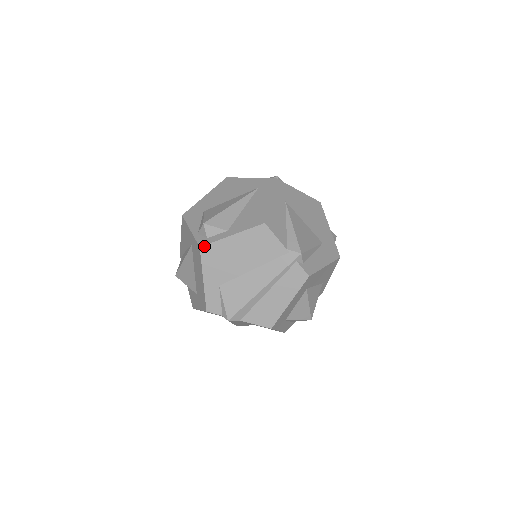
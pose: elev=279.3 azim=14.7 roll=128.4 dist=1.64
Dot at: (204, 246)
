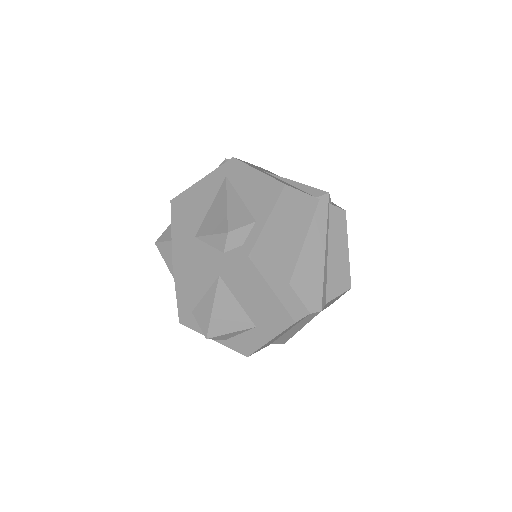
Dot at: (251, 252)
